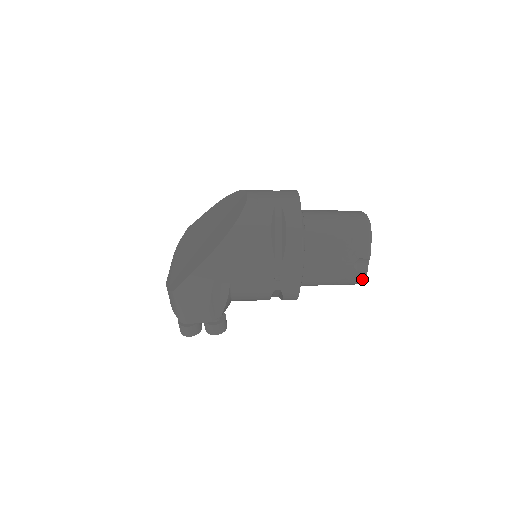
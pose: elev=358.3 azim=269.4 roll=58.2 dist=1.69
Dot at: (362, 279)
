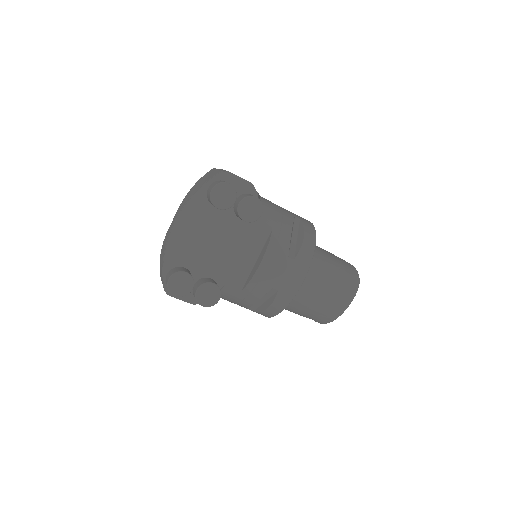
Dot at: (356, 271)
